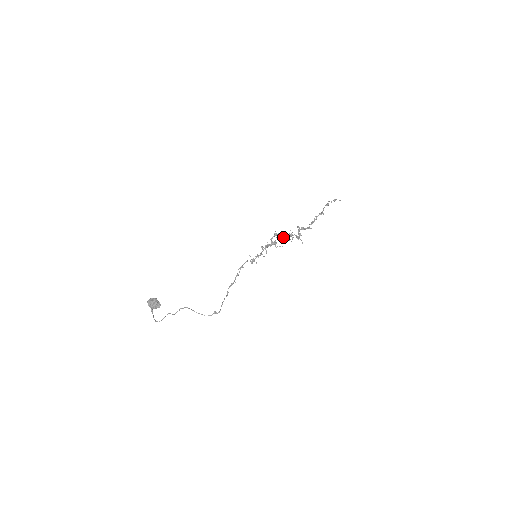
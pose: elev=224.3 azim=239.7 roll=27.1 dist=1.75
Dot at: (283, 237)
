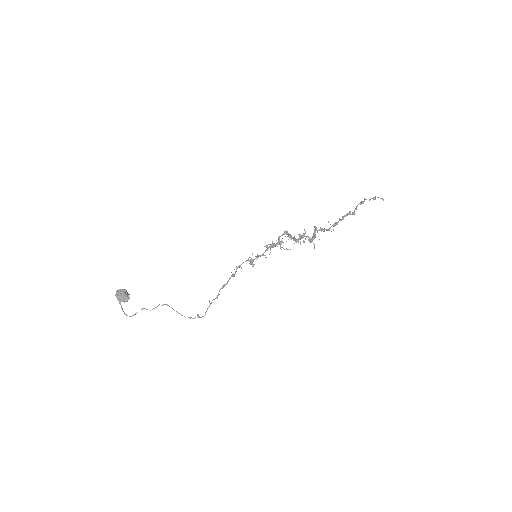
Dot at: (293, 237)
